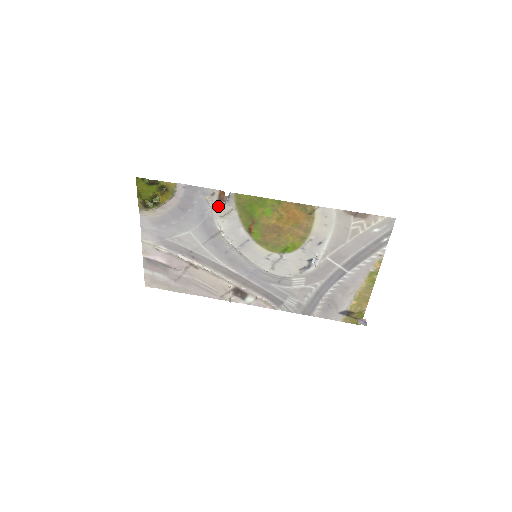
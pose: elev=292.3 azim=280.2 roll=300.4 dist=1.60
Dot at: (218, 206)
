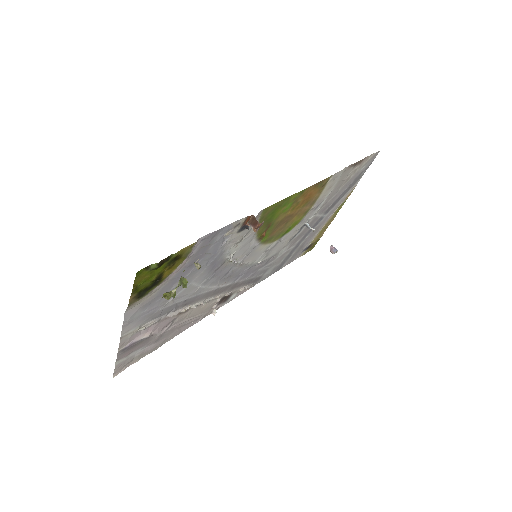
Dot at: (237, 234)
